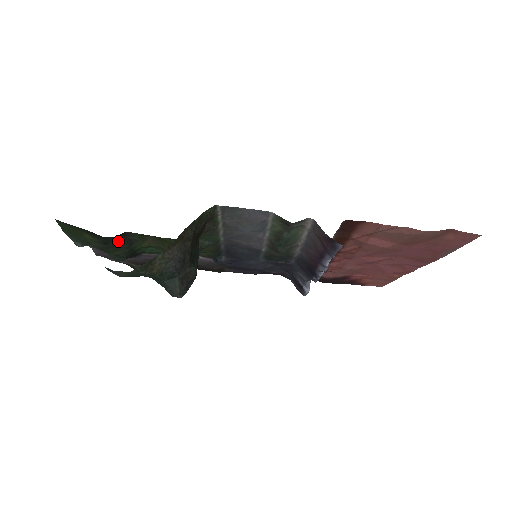
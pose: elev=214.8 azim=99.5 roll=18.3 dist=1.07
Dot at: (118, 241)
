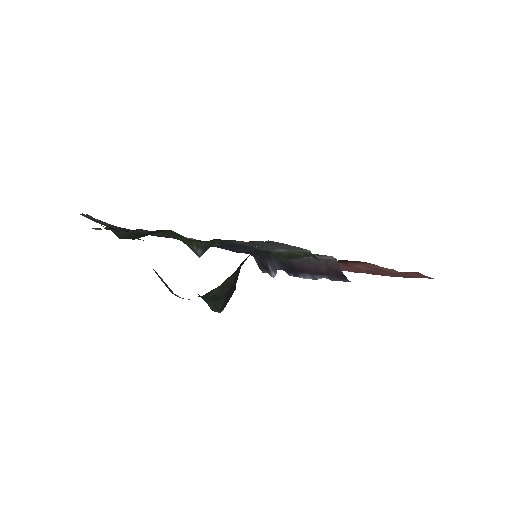
Dot at: (143, 235)
